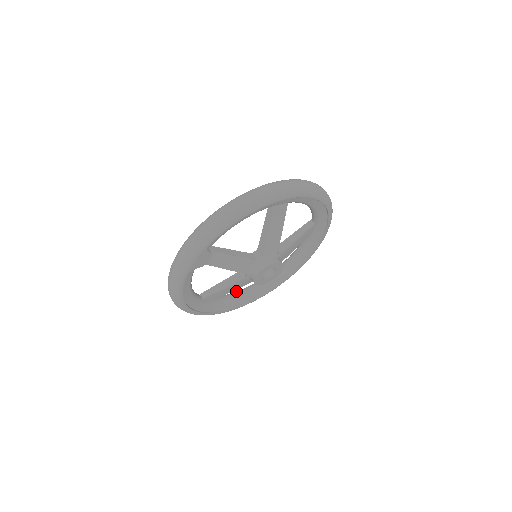
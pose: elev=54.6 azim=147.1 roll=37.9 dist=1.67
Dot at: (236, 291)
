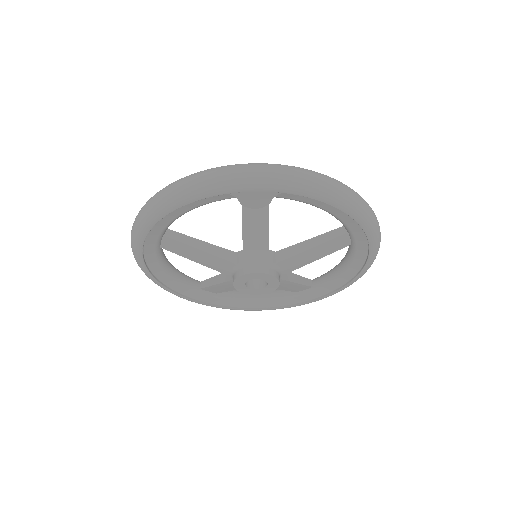
Dot at: occluded
